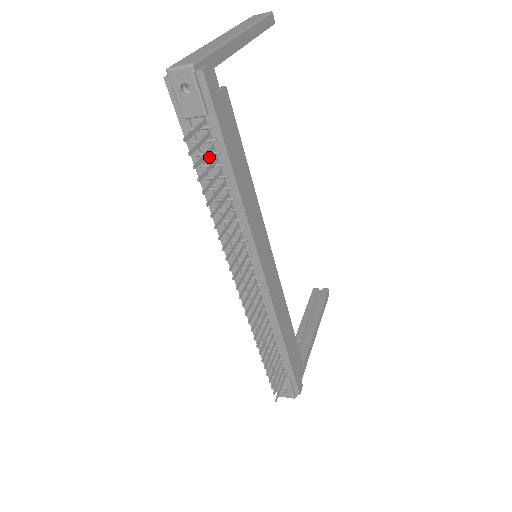
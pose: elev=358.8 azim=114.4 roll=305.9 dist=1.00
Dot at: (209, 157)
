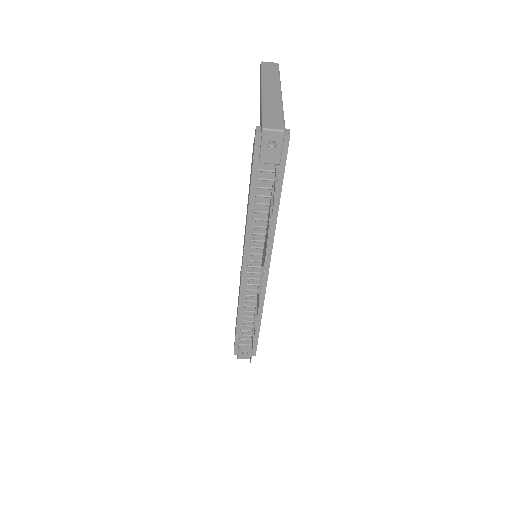
Dot at: (265, 190)
